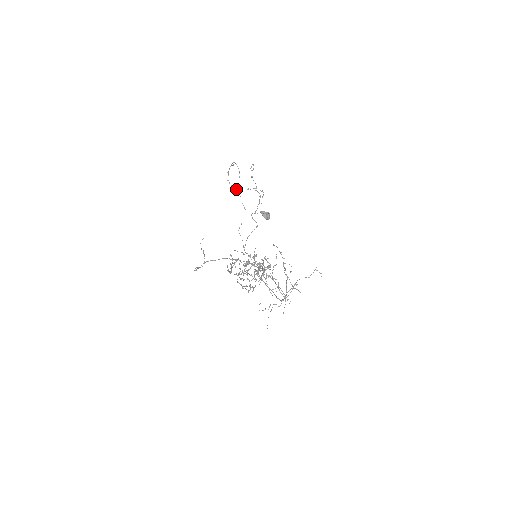
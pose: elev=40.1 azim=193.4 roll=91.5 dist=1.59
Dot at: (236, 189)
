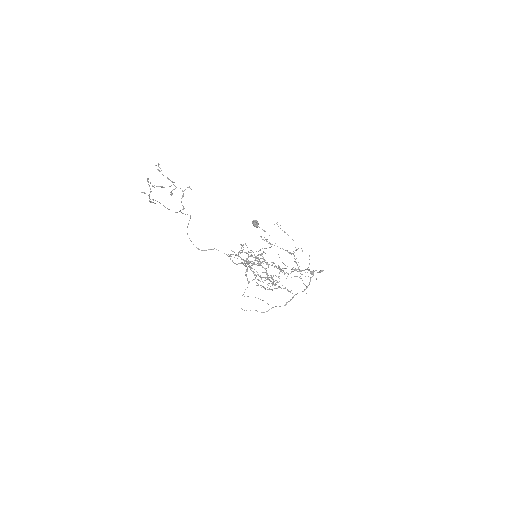
Dot at: occluded
